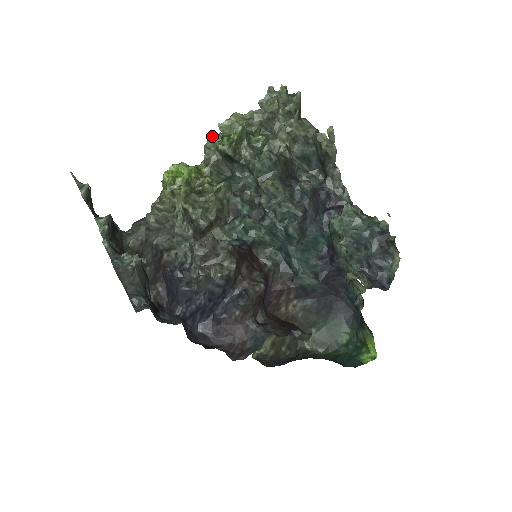
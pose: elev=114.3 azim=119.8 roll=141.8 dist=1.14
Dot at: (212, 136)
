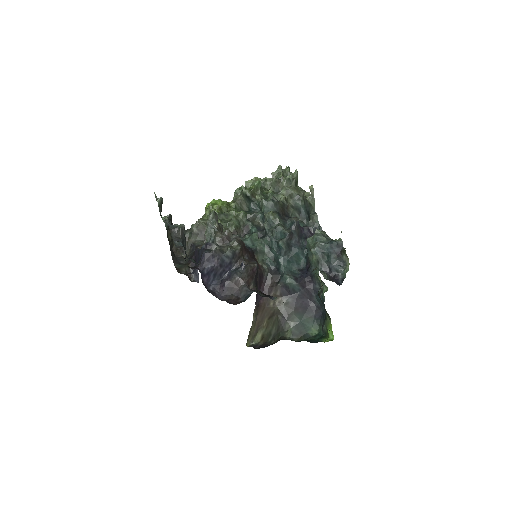
Dot at: (240, 187)
